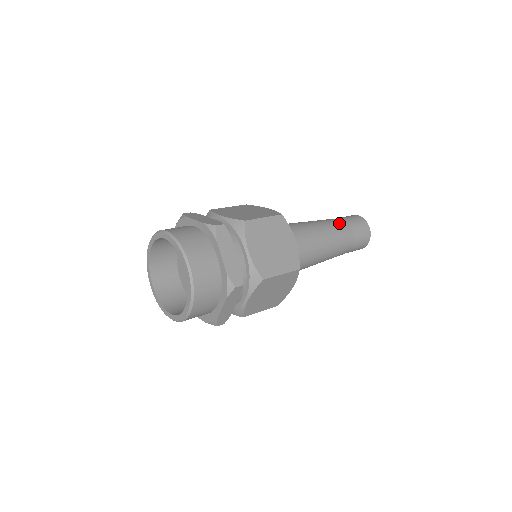
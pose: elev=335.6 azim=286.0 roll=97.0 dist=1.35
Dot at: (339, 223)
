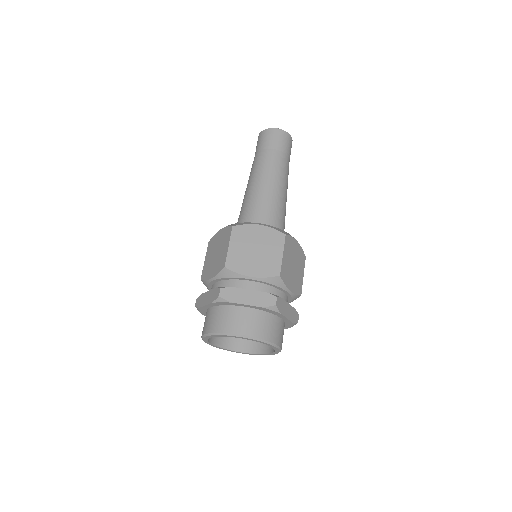
Dot at: (280, 162)
